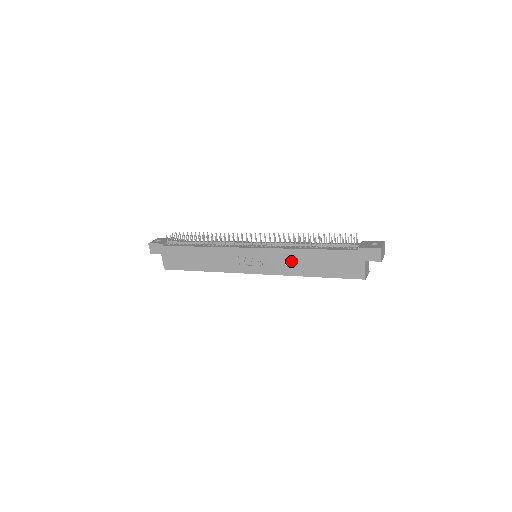
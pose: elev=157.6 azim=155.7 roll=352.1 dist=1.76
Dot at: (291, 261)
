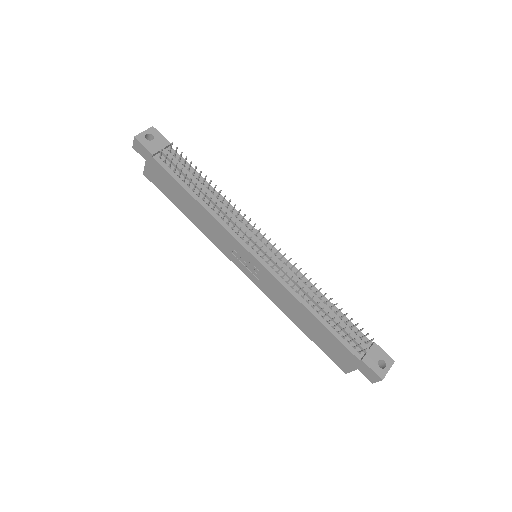
Dot at: (288, 302)
